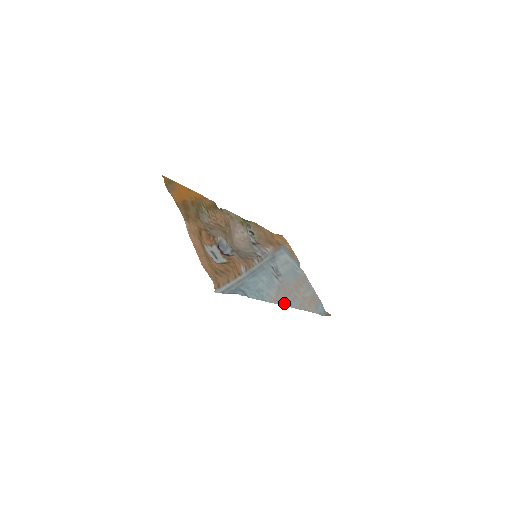
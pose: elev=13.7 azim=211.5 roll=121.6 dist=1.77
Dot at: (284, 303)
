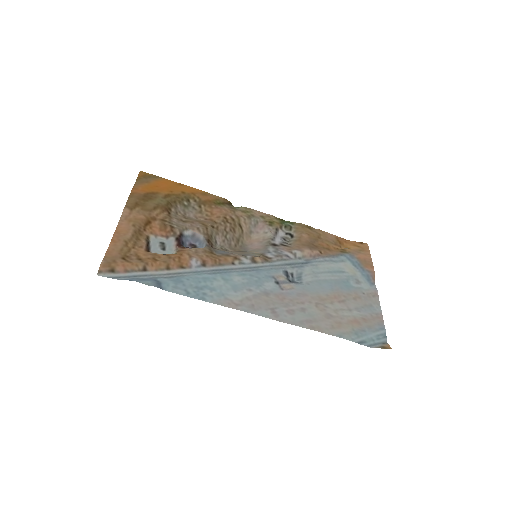
Dot at: (255, 310)
